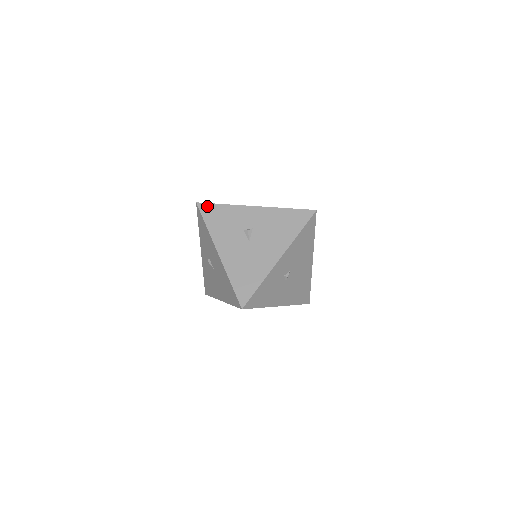
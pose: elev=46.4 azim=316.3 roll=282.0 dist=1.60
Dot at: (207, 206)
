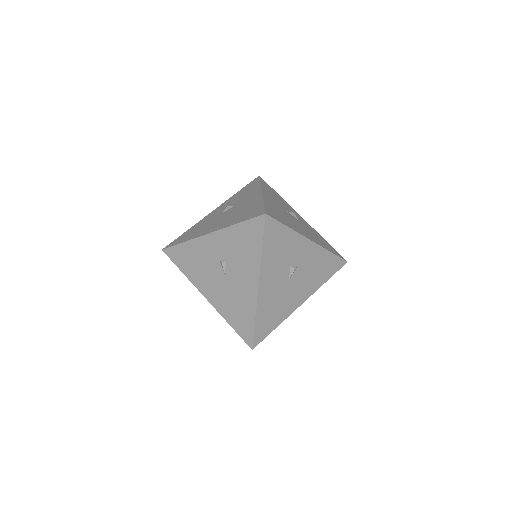
Dot at: (274, 223)
